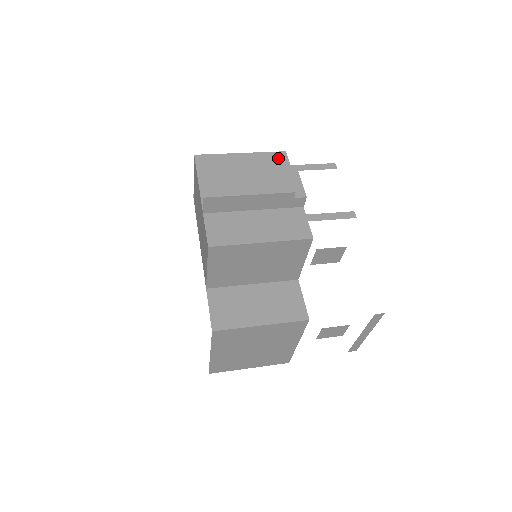
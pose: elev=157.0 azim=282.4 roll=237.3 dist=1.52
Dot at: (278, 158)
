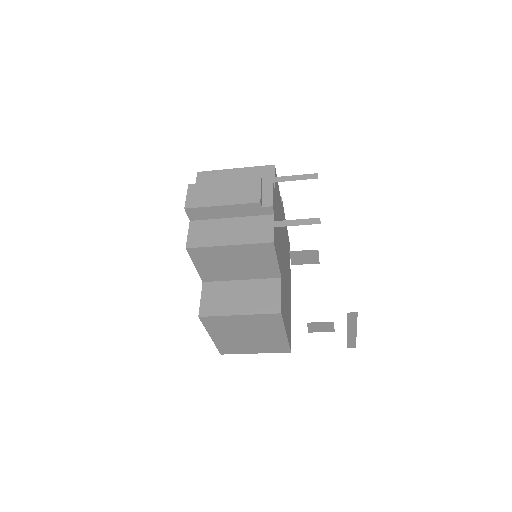
Dot at: (266, 171)
